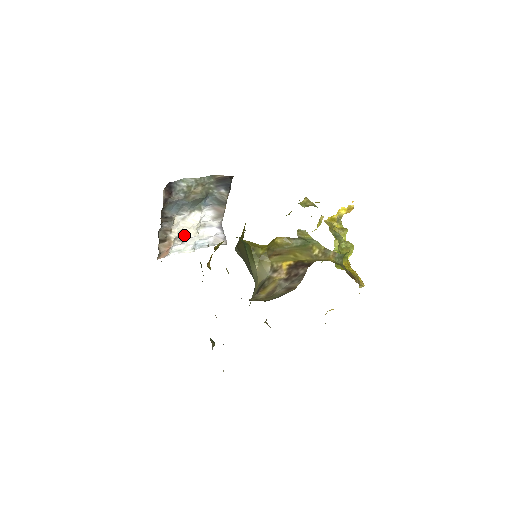
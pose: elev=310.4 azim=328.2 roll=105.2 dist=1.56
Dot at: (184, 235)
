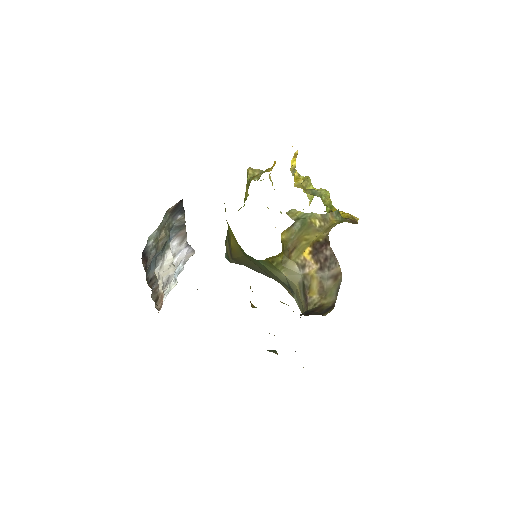
Dot at: (166, 278)
